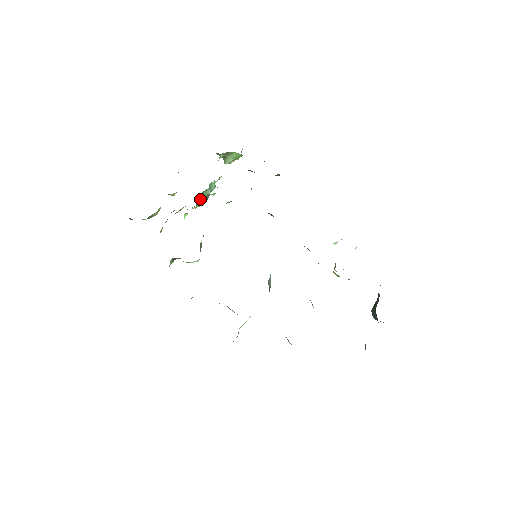
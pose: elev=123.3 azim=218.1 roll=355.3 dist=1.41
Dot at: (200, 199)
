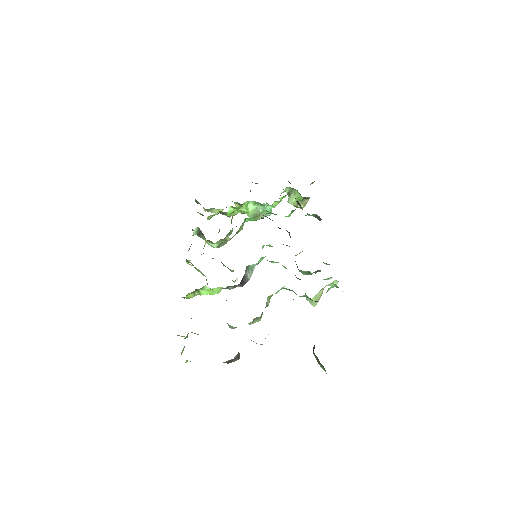
Dot at: (250, 207)
